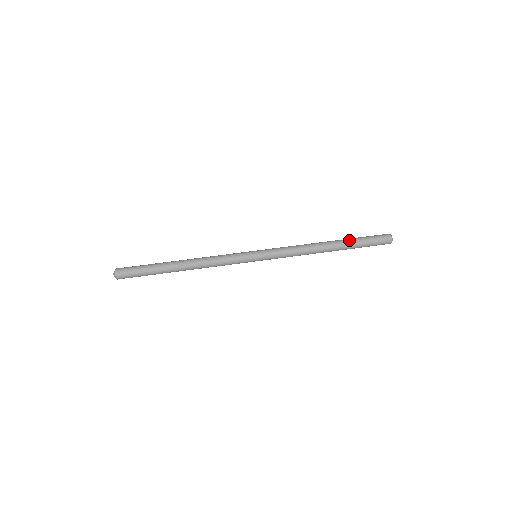
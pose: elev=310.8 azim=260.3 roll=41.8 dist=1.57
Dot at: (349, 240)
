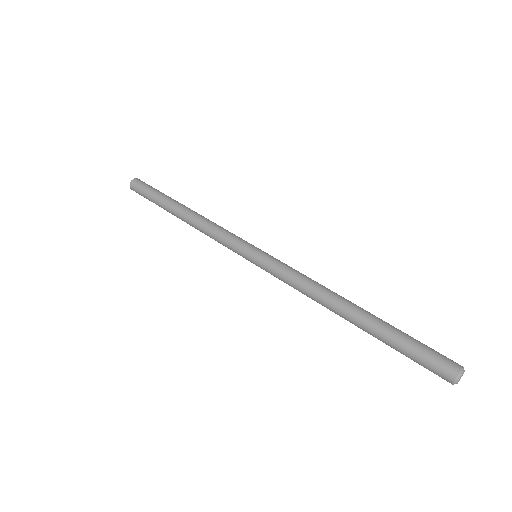
Dot at: (385, 322)
